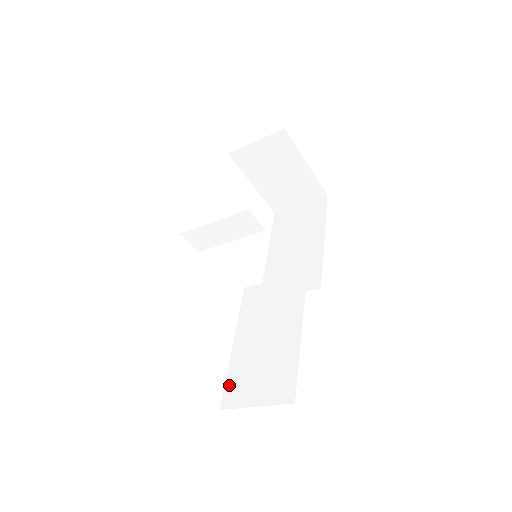
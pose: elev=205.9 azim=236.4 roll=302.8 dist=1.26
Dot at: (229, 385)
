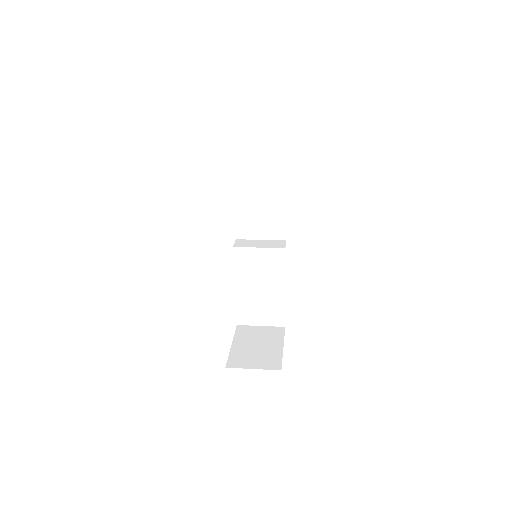
Dot at: (240, 313)
